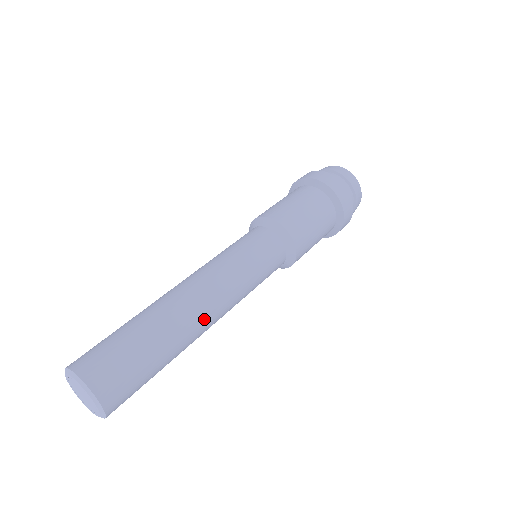
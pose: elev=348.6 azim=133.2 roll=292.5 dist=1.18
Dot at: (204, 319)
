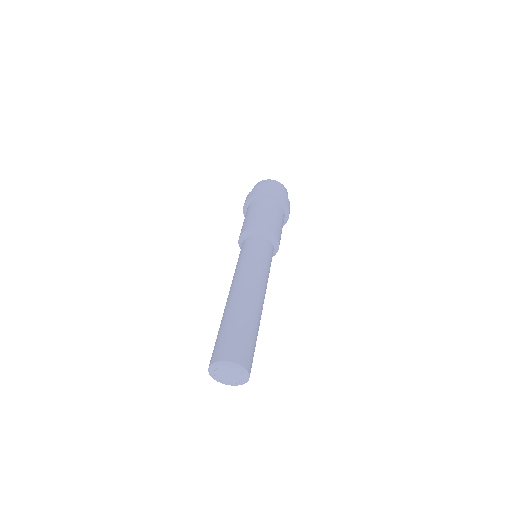
Dot at: (248, 294)
